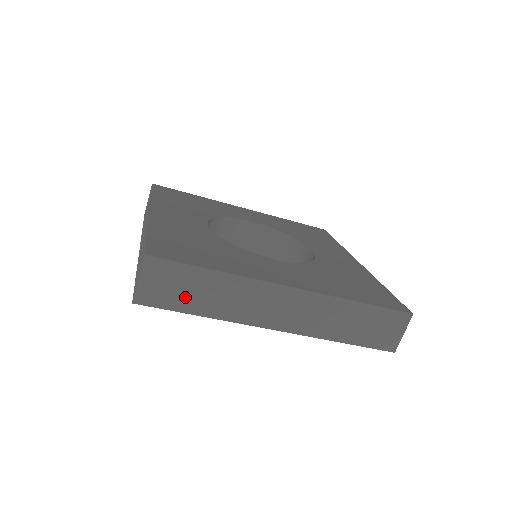
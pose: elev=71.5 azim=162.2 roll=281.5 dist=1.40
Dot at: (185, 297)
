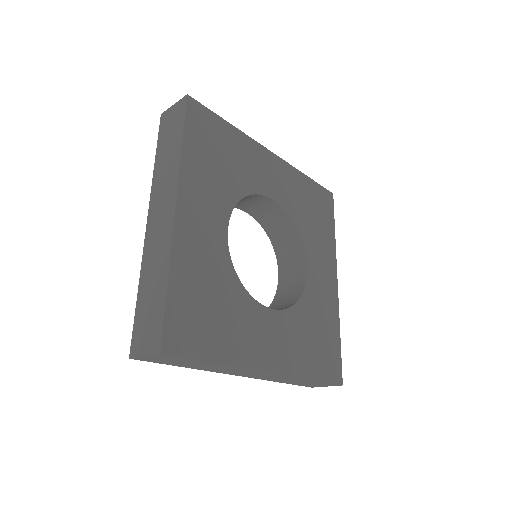
Dot at: (179, 363)
